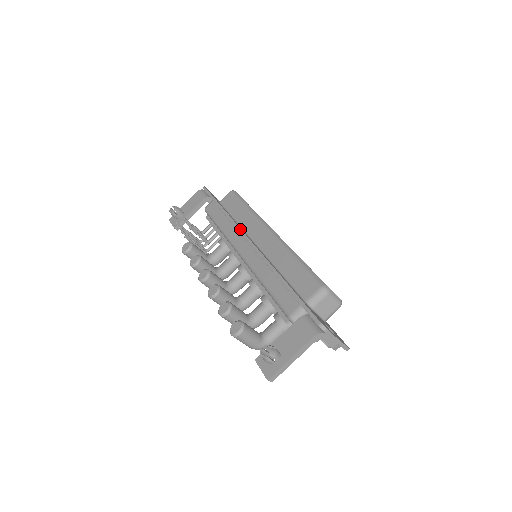
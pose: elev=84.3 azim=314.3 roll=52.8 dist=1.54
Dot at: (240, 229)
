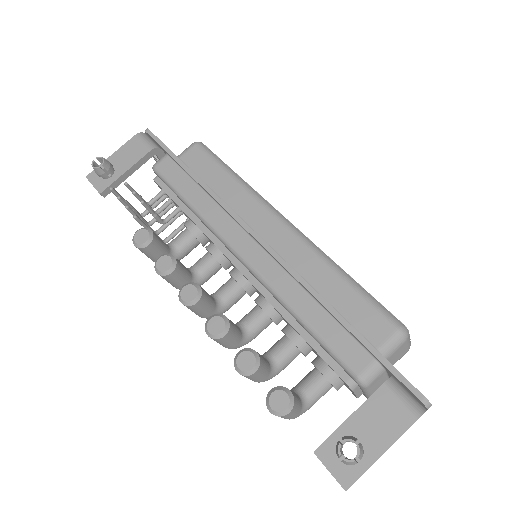
Dot at: (235, 214)
